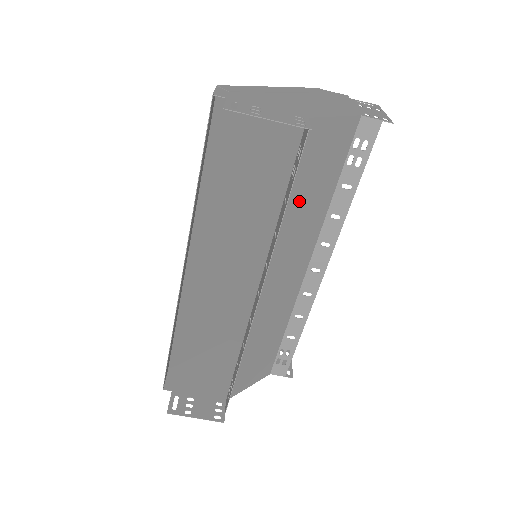
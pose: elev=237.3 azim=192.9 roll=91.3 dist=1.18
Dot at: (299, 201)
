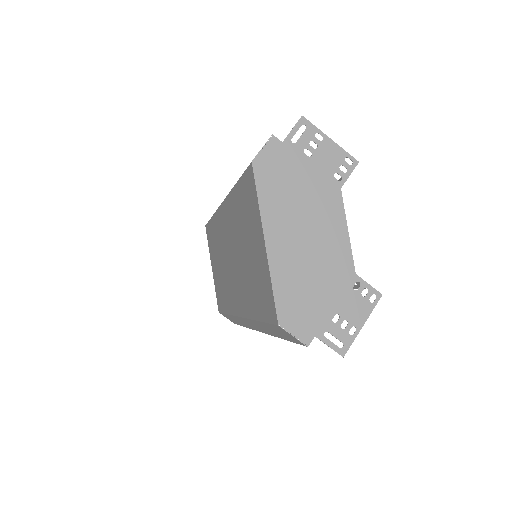
Dot at: occluded
